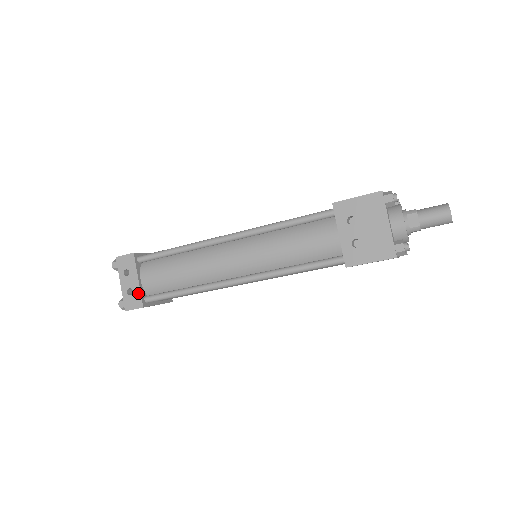
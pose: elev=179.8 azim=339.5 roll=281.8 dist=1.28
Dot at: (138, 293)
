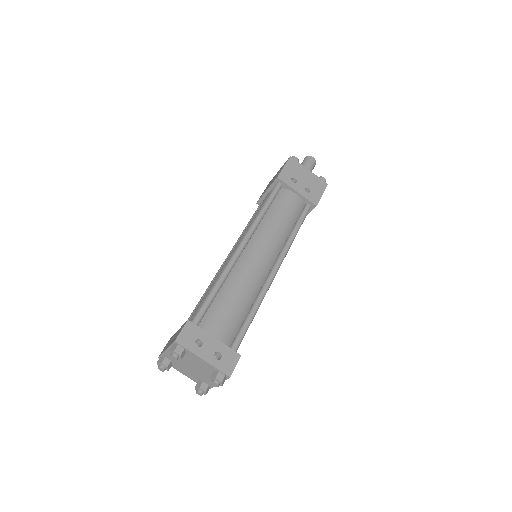
Dot at: (226, 349)
